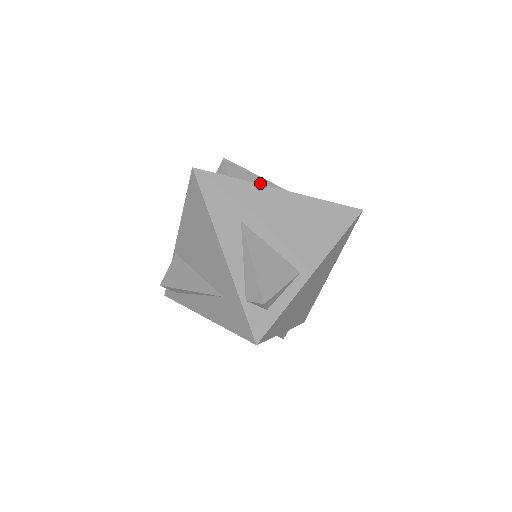
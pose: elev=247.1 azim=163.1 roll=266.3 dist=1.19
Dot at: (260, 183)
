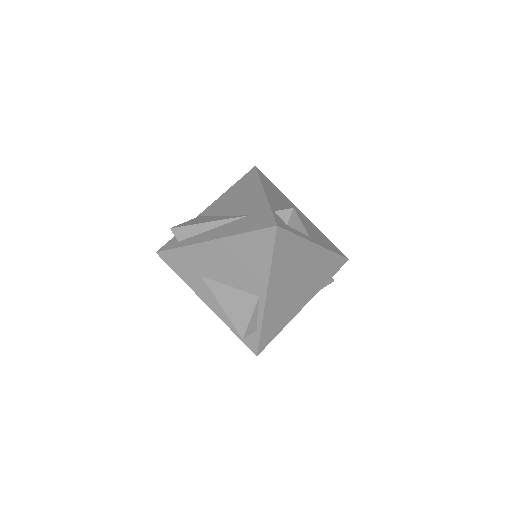
Dot at: occluded
